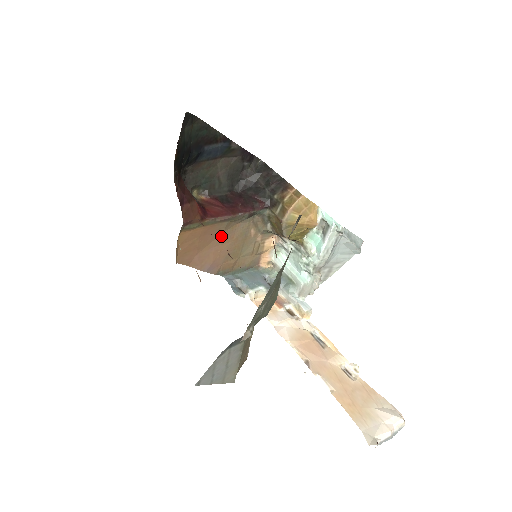
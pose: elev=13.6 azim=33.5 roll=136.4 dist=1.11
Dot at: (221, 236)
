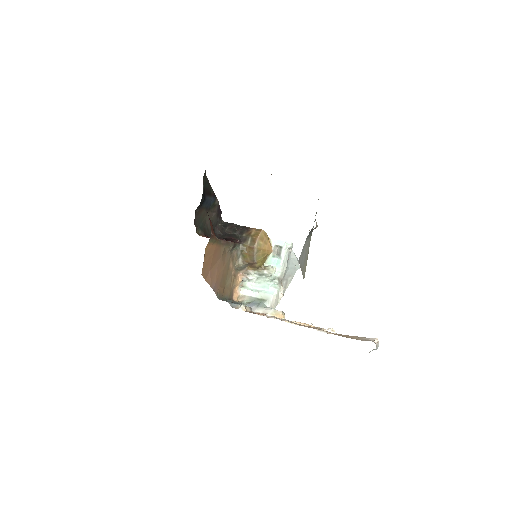
Dot at: (220, 260)
